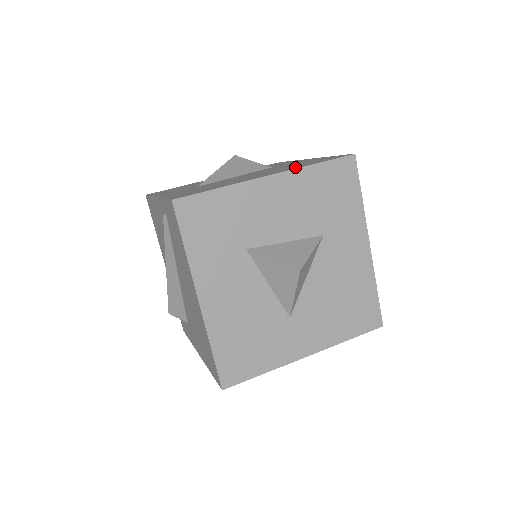
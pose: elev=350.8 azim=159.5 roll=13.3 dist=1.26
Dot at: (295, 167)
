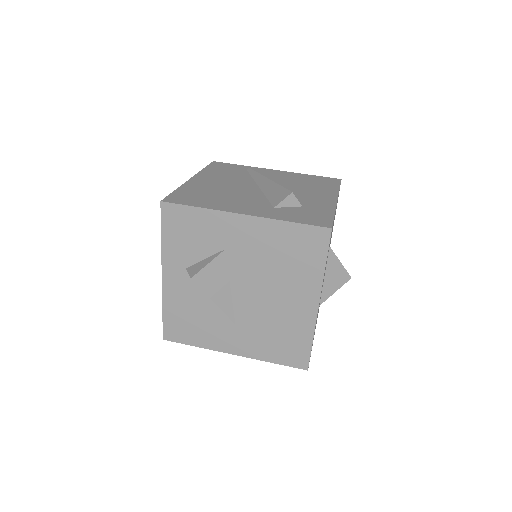
Dot at: (310, 277)
